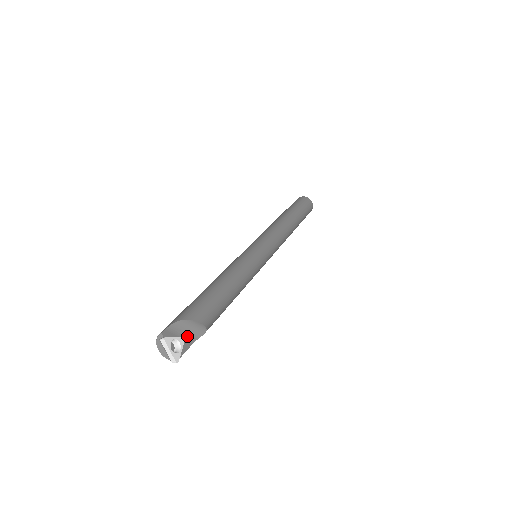
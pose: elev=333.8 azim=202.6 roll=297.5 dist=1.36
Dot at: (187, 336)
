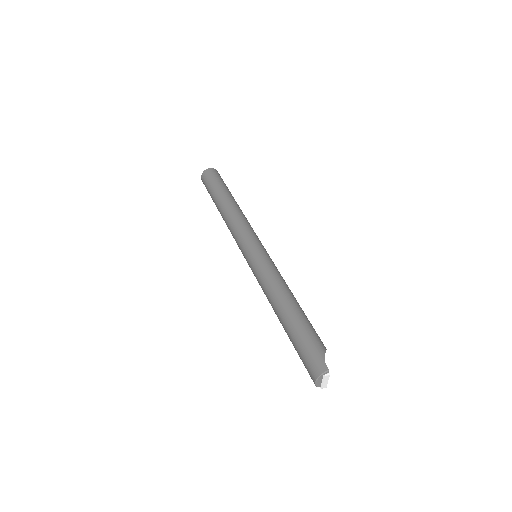
Dot at: occluded
